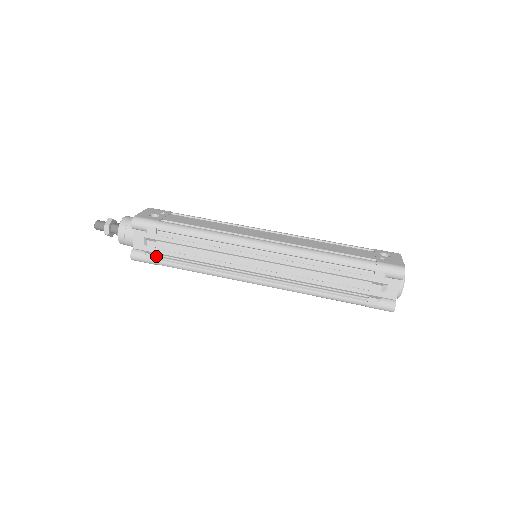
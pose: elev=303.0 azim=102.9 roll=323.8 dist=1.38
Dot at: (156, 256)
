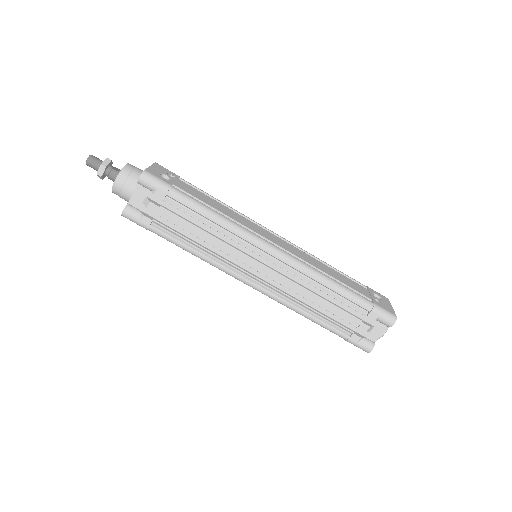
Dot at: (152, 221)
